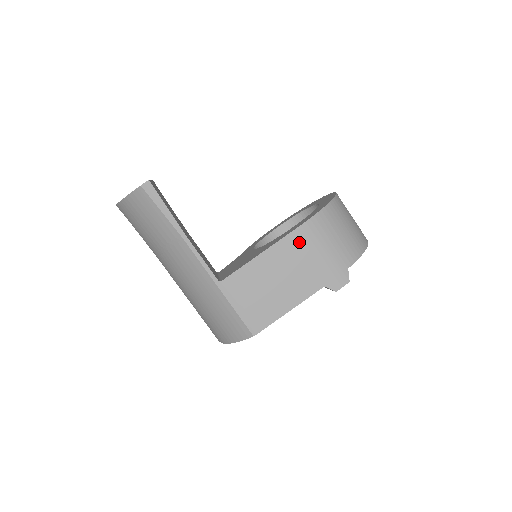
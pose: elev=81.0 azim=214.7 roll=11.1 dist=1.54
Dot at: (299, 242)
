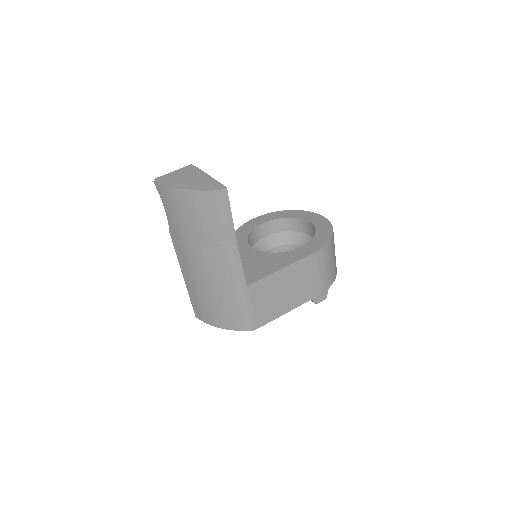
Dot at: (310, 264)
